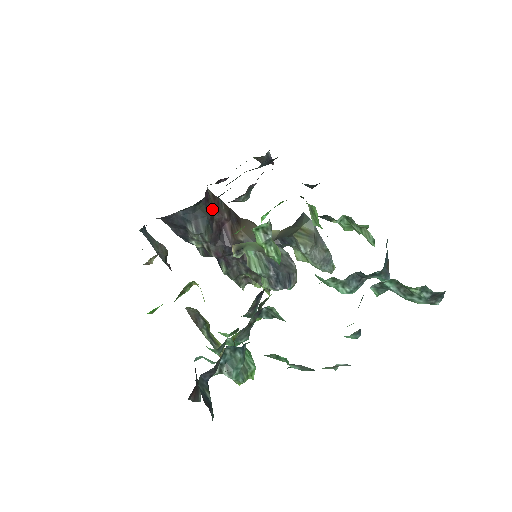
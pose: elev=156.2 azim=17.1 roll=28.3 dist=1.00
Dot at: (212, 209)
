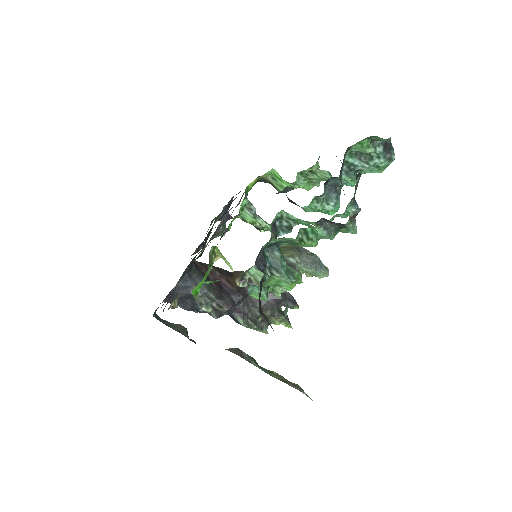
Dot at: (204, 272)
